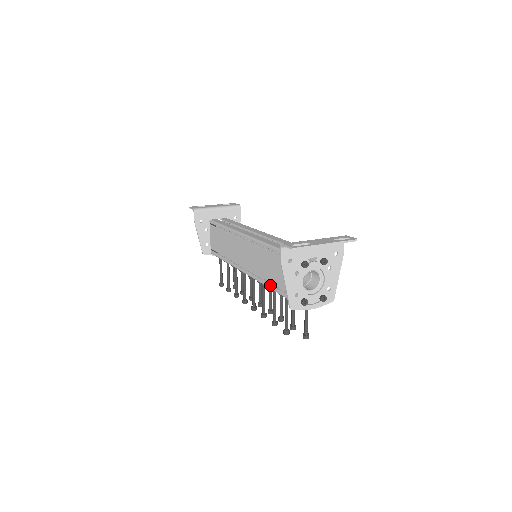
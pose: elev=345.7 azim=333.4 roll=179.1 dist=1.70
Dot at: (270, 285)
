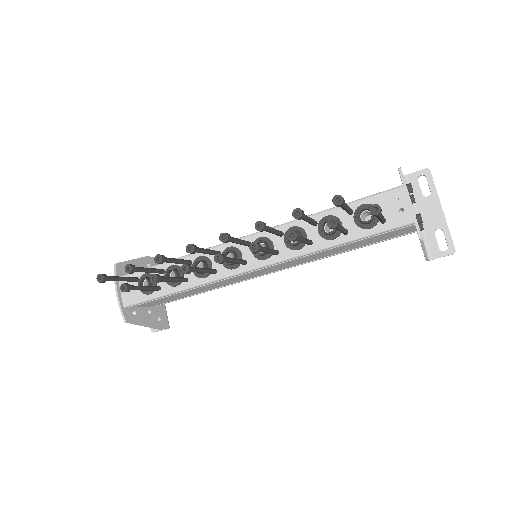
Dot at: (319, 213)
